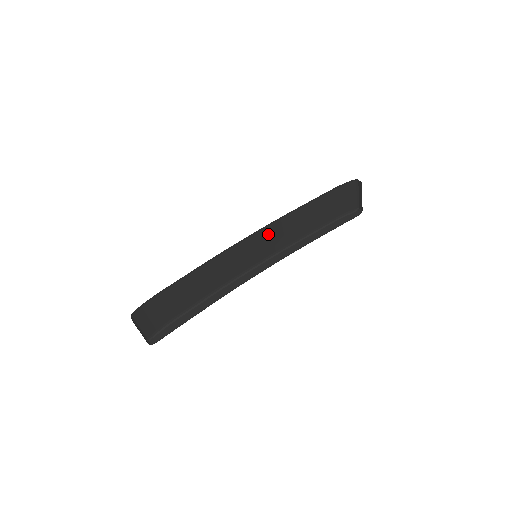
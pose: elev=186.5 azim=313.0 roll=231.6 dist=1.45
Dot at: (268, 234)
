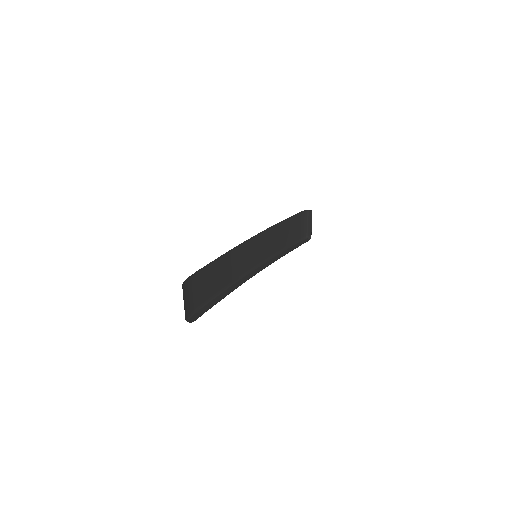
Dot at: (260, 242)
